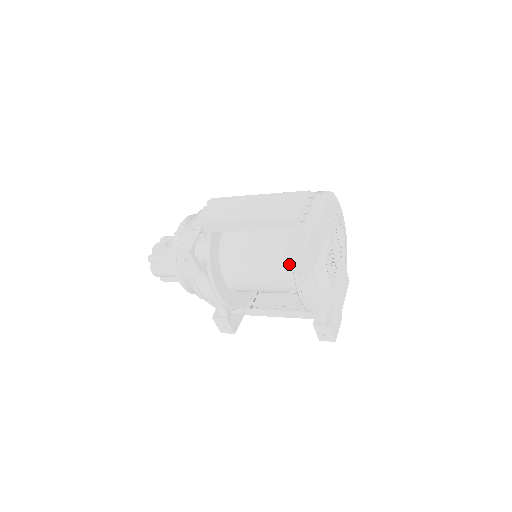
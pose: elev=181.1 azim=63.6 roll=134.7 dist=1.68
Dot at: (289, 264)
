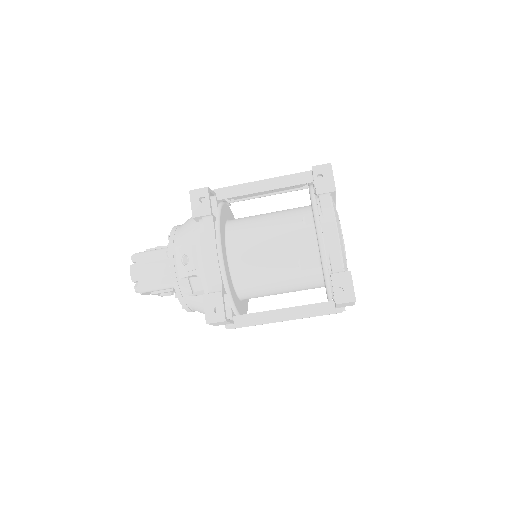
Dot at: (302, 222)
